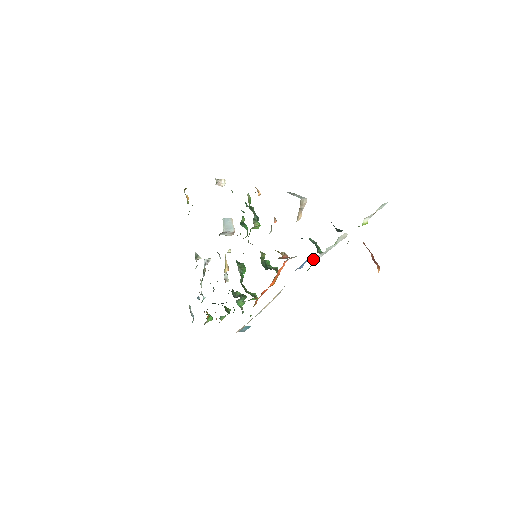
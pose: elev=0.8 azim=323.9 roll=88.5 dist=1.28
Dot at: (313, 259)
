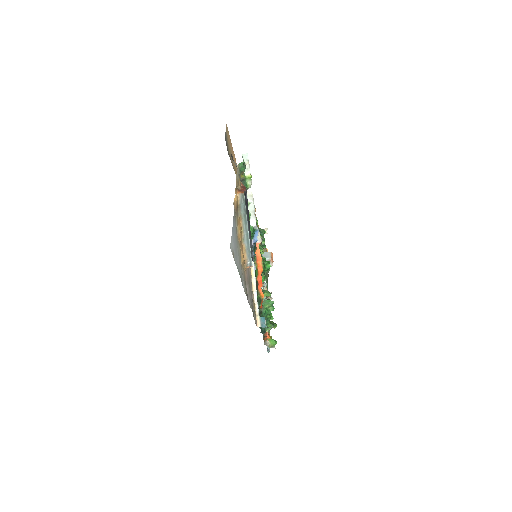
Dot at: (251, 225)
